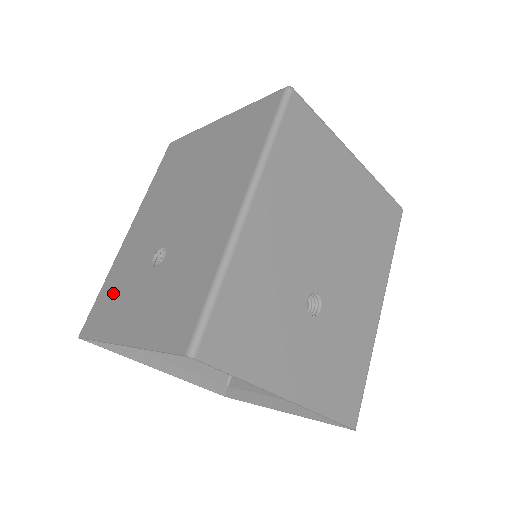
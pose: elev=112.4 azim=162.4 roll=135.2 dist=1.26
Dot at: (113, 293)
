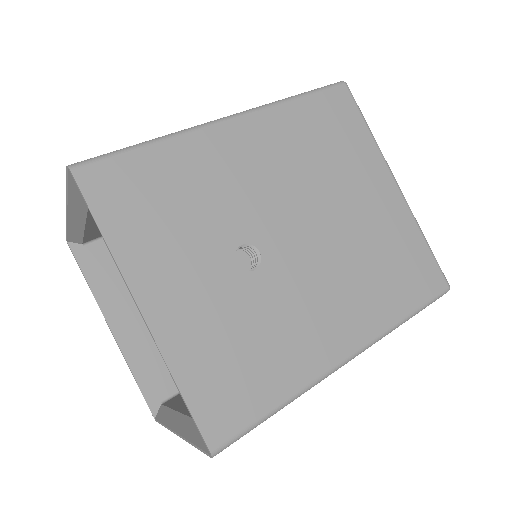
Dot at: occluded
